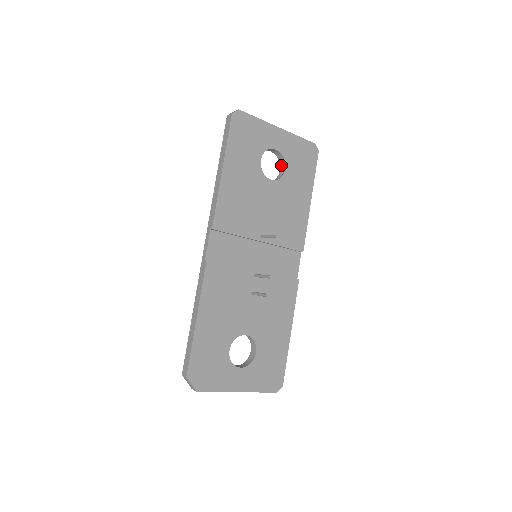
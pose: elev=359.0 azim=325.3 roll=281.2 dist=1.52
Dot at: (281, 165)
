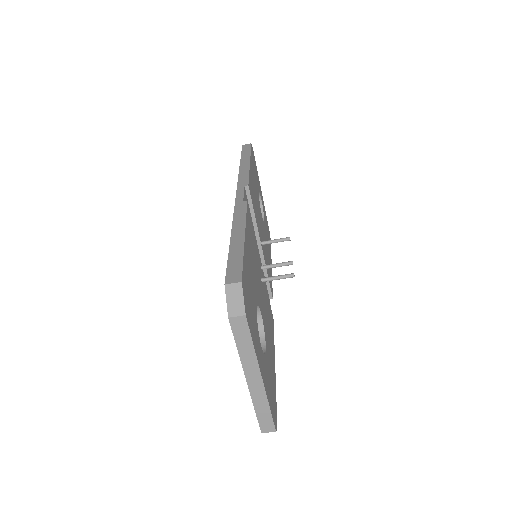
Dot at: occluded
